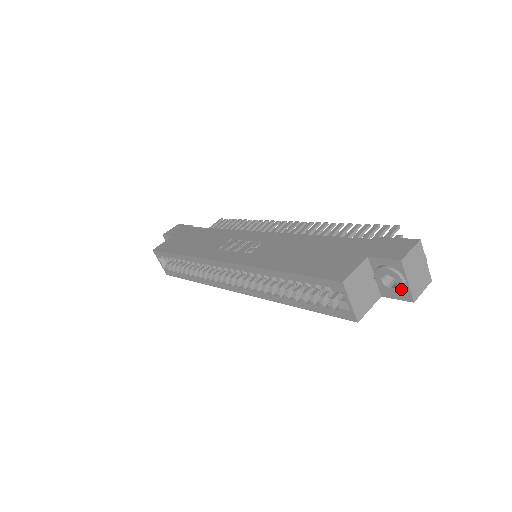
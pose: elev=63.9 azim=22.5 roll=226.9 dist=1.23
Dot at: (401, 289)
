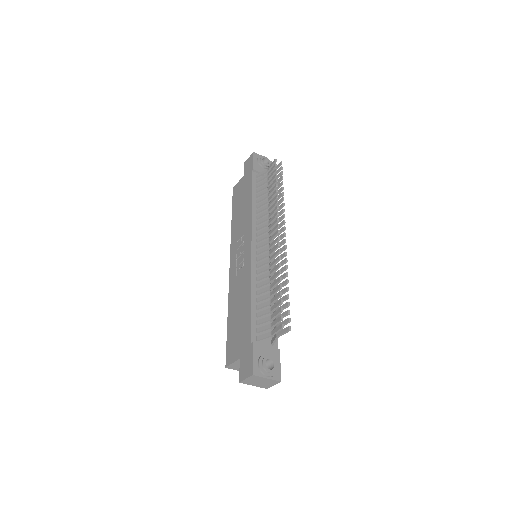
Dot at: occluded
